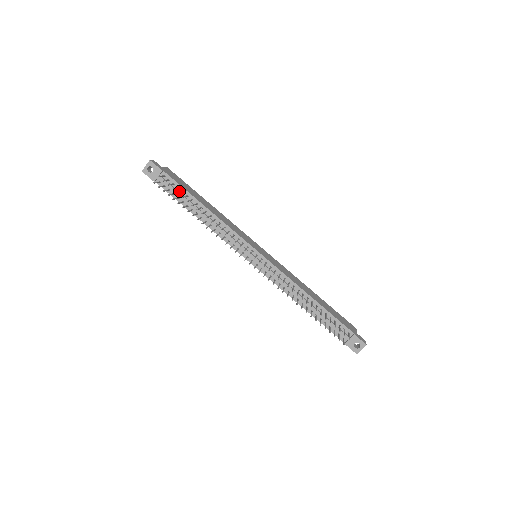
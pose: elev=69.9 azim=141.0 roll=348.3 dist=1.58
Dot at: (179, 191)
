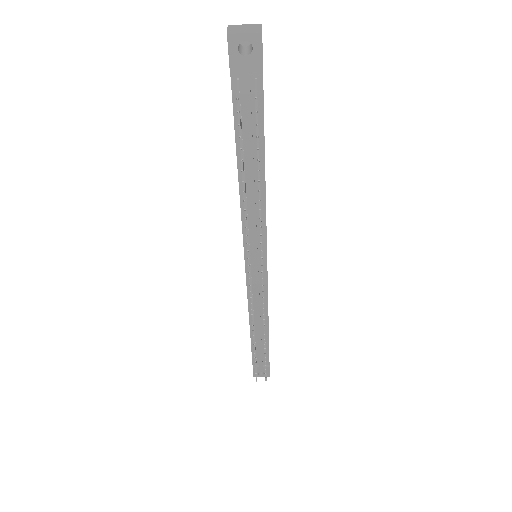
Dot at: (253, 122)
